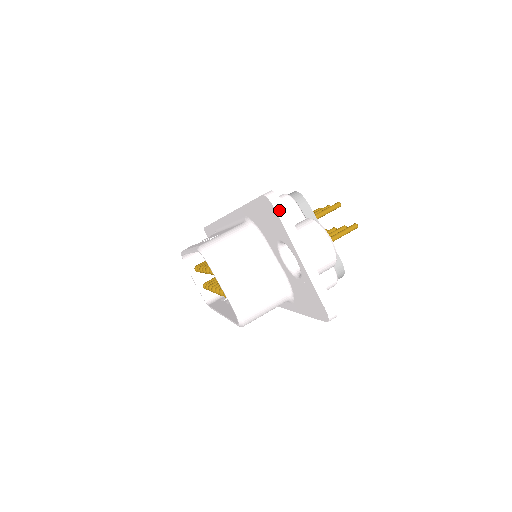
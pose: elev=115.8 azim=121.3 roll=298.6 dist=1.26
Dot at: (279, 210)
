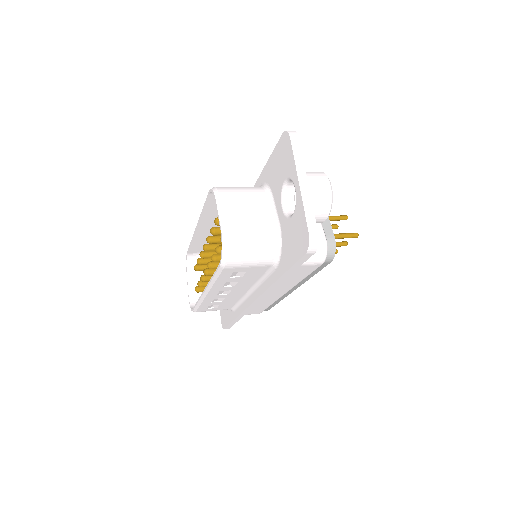
Dot at: (293, 140)
